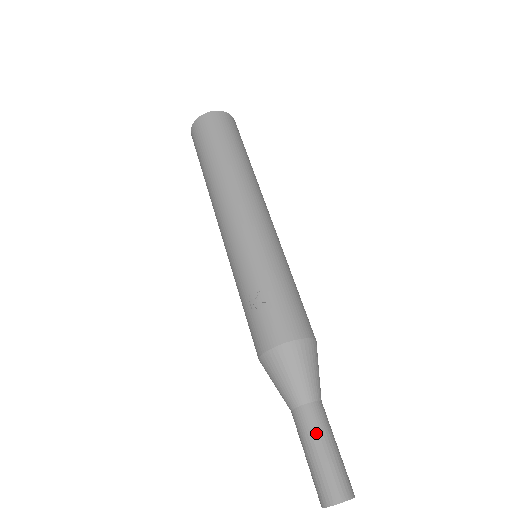
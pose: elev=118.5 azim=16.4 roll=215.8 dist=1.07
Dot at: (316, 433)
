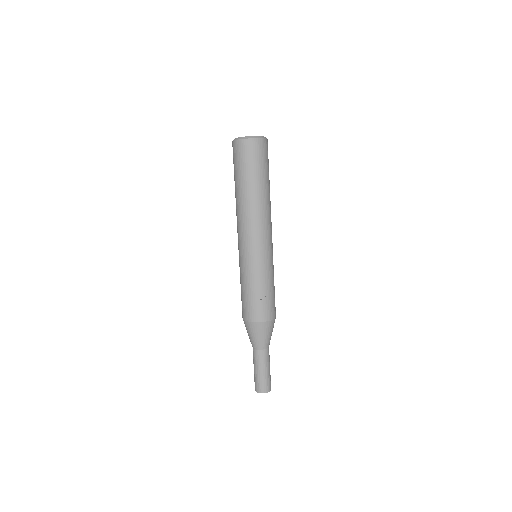
Dot at: (267, 363)
